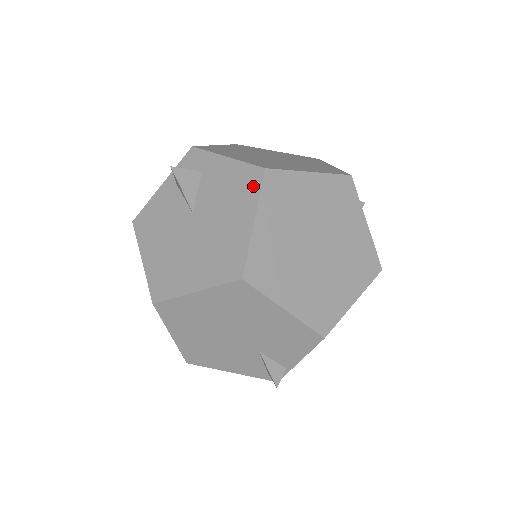
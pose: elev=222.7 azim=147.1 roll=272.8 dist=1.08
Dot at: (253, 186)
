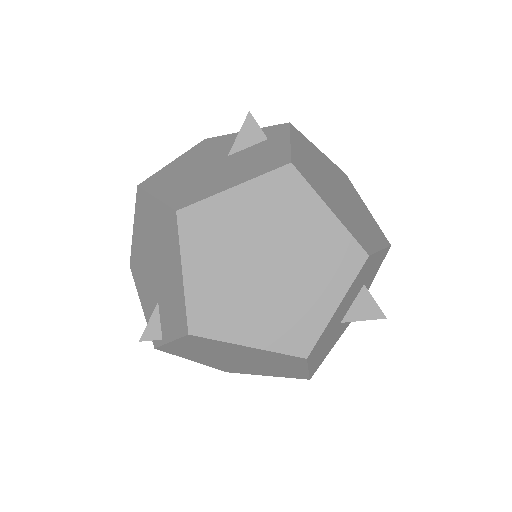
Dot at: (269, 167)
